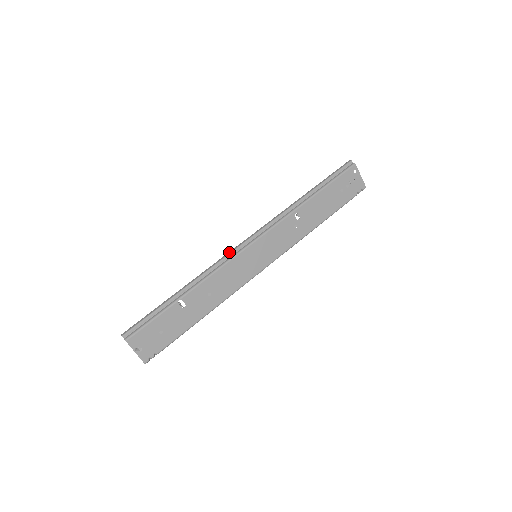
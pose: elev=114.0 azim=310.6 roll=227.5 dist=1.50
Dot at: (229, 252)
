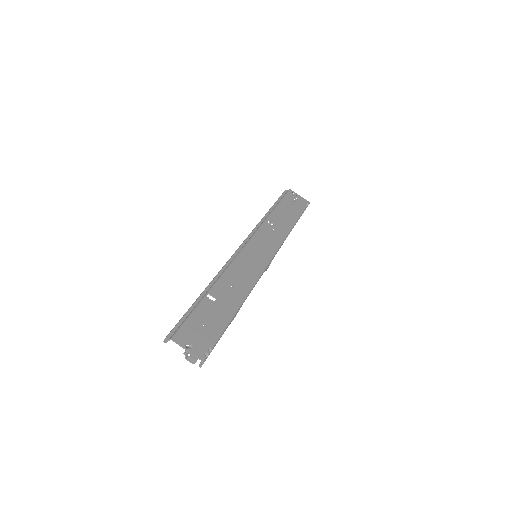
Dot at: (231, 257)
